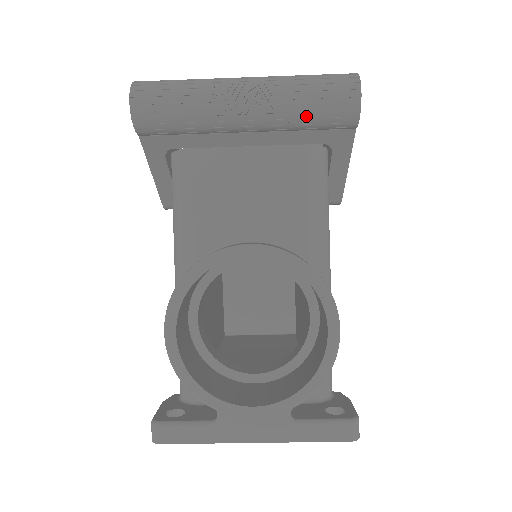
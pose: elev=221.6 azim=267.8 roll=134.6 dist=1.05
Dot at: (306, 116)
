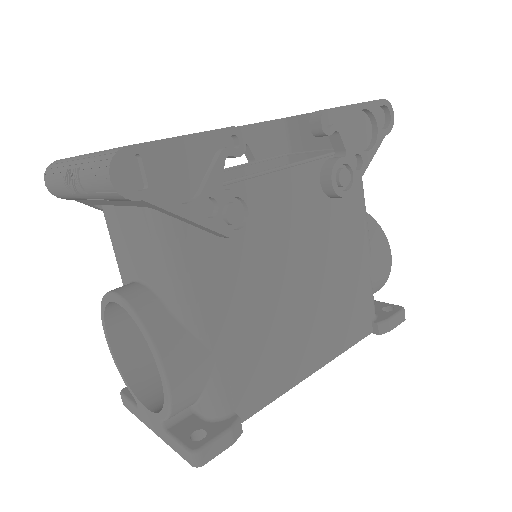
Dot at: (101, 195)
